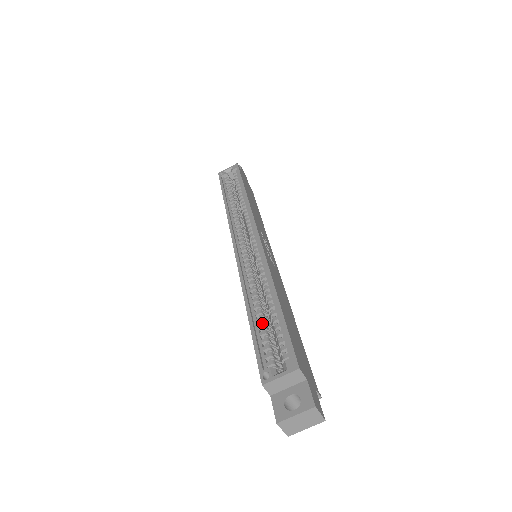
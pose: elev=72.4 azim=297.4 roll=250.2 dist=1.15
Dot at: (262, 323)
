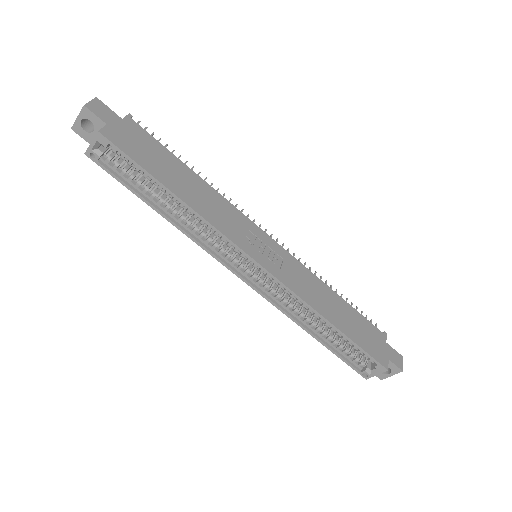
Dot at: (332, 340)
